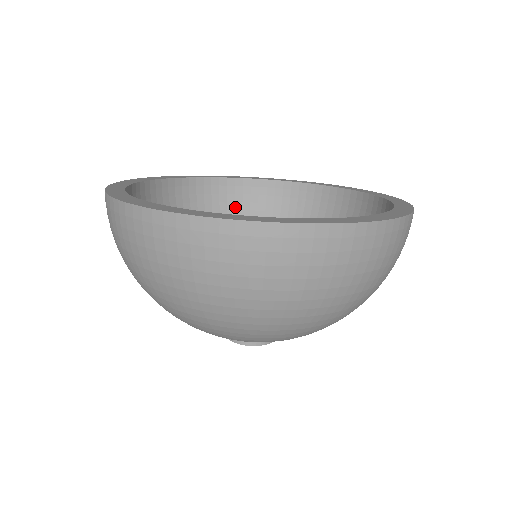
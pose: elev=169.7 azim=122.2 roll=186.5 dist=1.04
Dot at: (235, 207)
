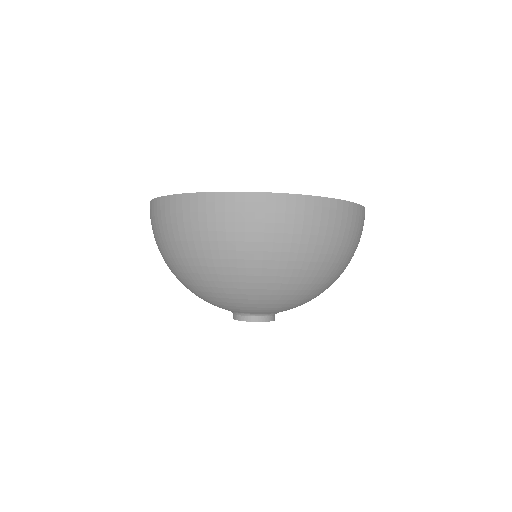
Dot at: occluded
